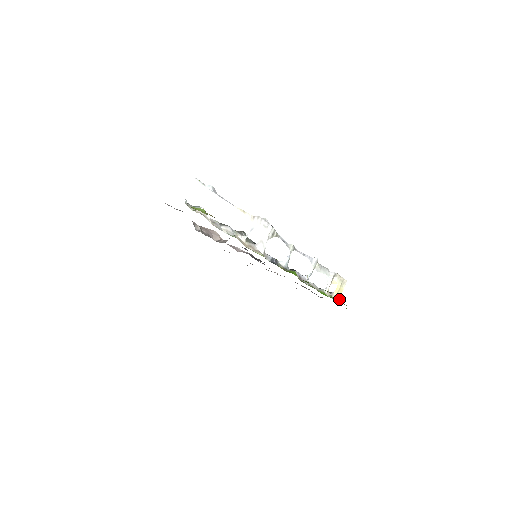
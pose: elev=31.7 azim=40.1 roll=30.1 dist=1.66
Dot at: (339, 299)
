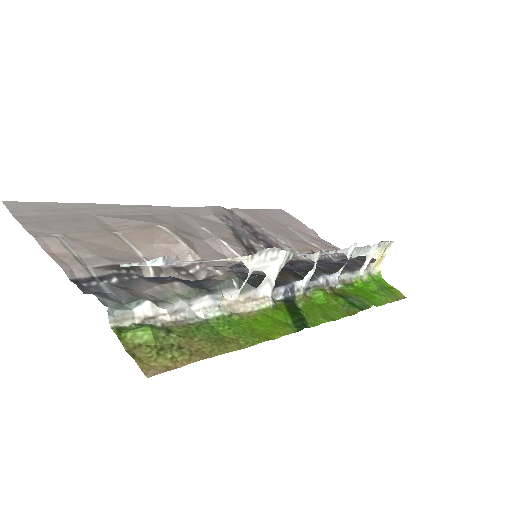
Dot at: (379, 267)
